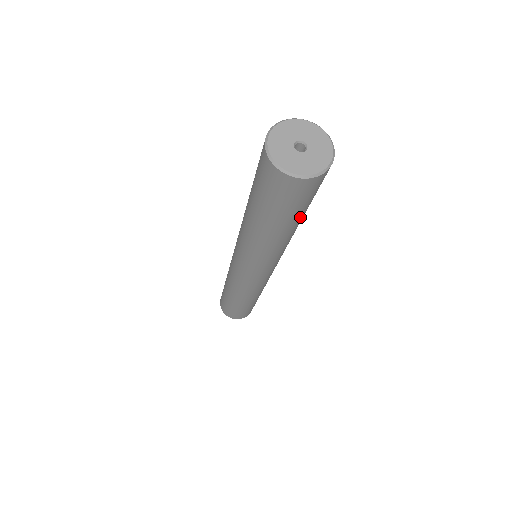
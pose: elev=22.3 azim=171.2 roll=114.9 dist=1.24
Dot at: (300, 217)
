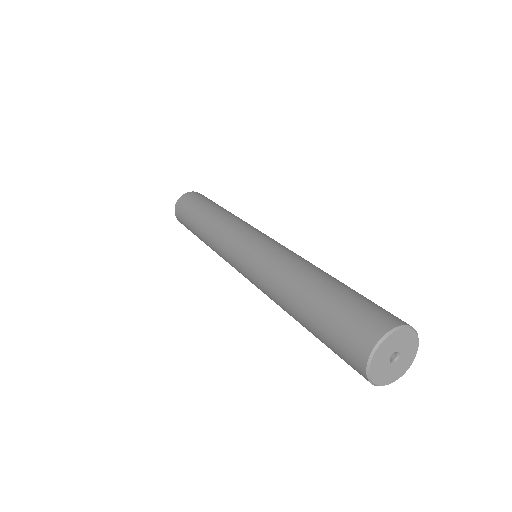
Dot at: occluded
